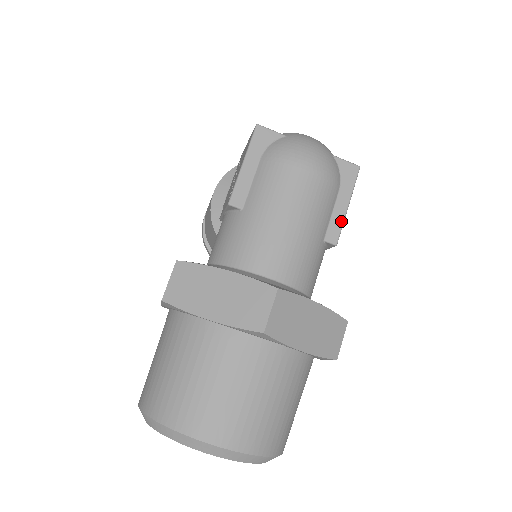
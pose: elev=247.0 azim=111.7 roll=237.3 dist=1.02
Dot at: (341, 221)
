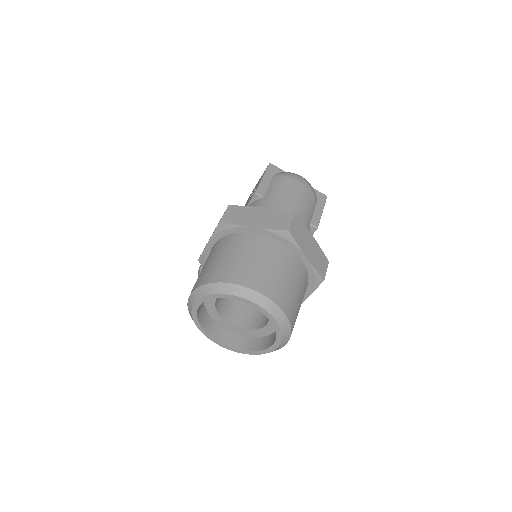
Dot at: (319, 217)
